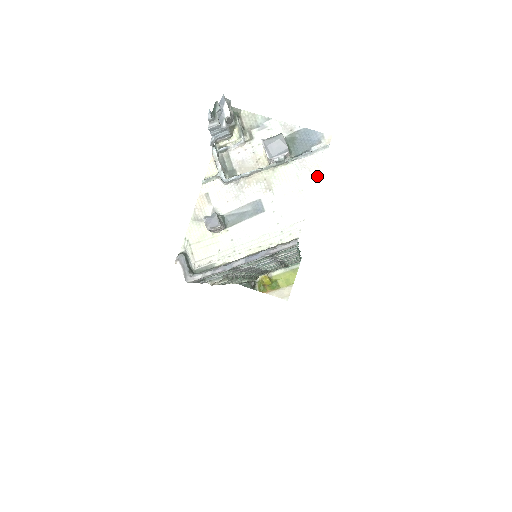
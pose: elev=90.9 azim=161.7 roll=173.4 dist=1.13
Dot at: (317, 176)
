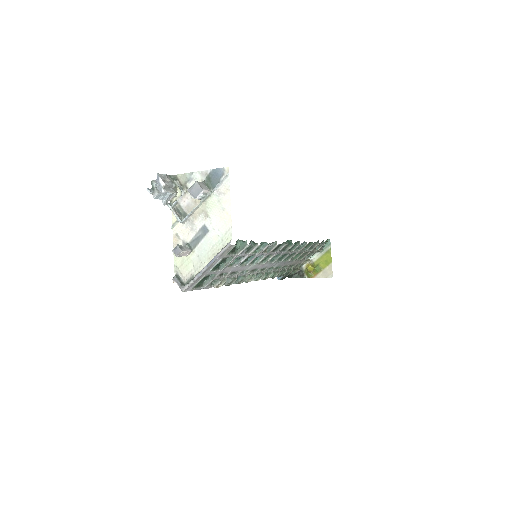
Dot at: (229, 196)
